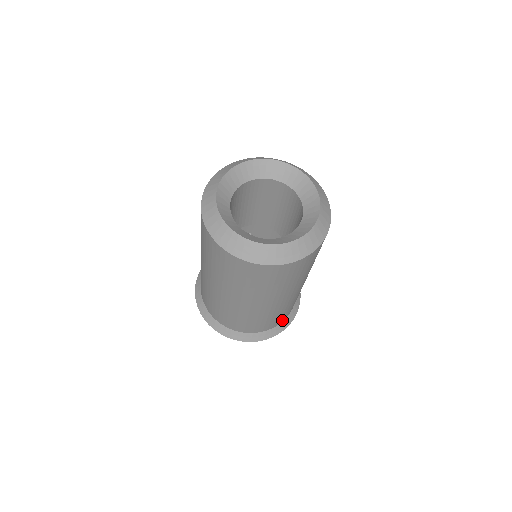
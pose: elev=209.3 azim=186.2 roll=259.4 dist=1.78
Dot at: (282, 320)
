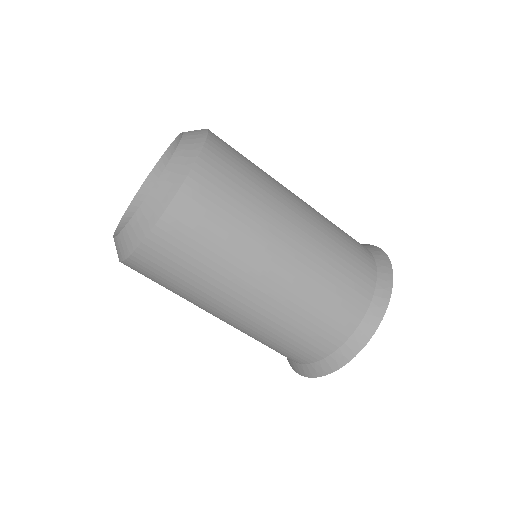
Dot at: (347, 330)
